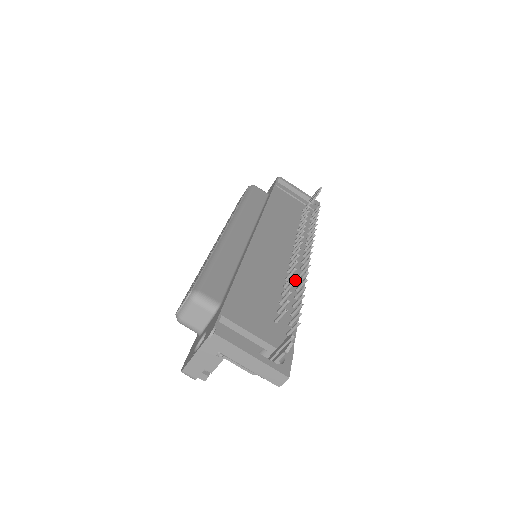
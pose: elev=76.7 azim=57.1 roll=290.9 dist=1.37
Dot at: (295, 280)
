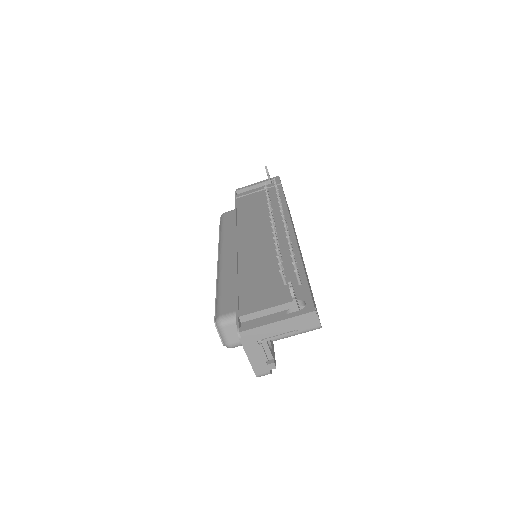
Dot at: (286, 244)
